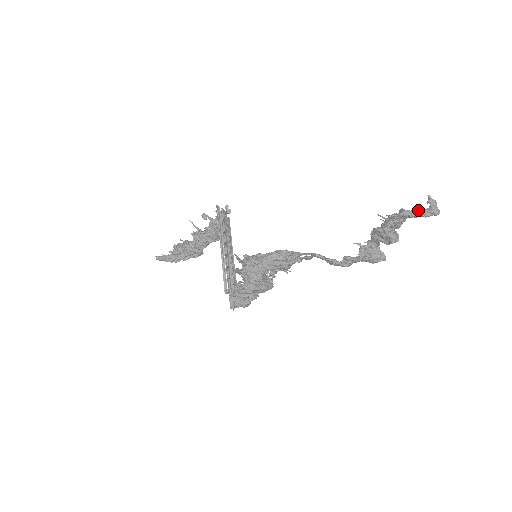
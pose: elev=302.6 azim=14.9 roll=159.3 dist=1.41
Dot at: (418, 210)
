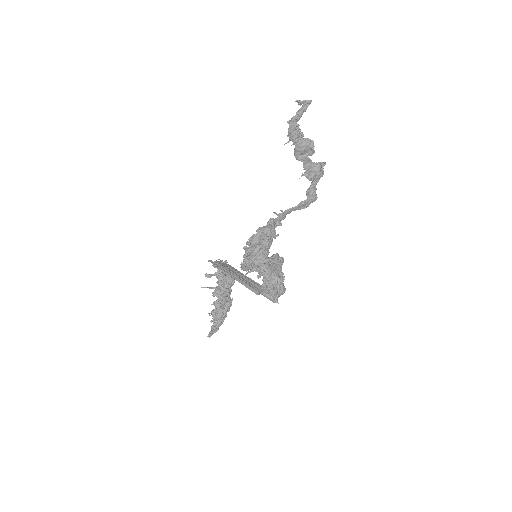
Dot at: (297, 112)
